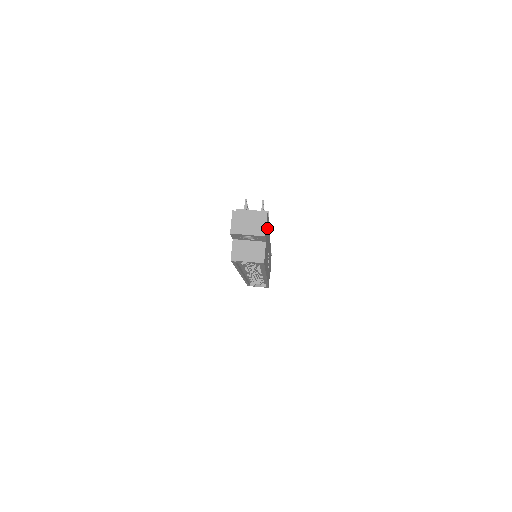
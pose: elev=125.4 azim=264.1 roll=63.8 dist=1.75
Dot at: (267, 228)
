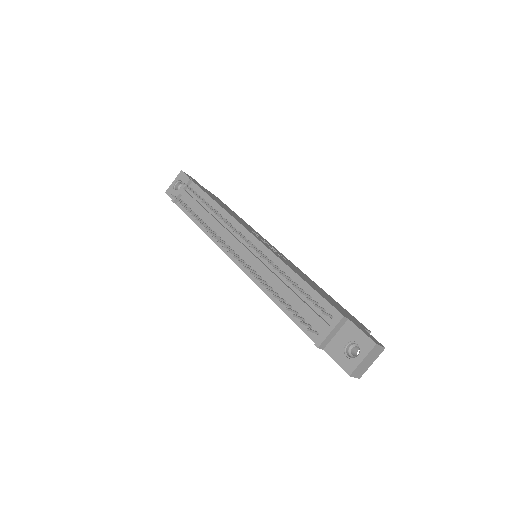
Dot at: occluded
